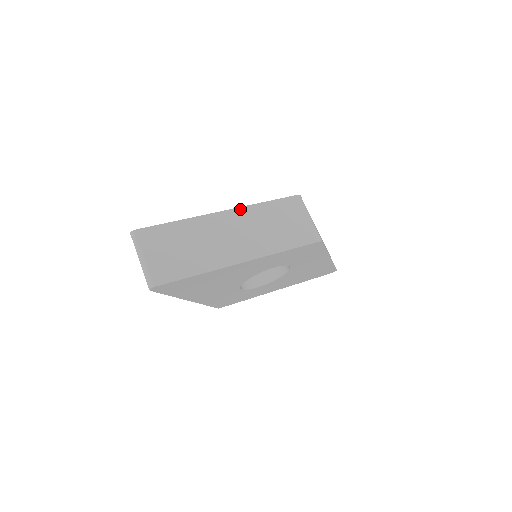
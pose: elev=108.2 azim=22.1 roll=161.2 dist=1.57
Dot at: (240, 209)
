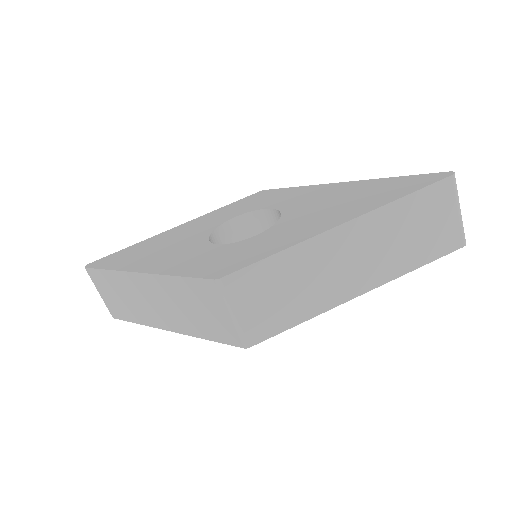
Dot at: (153, 276)
